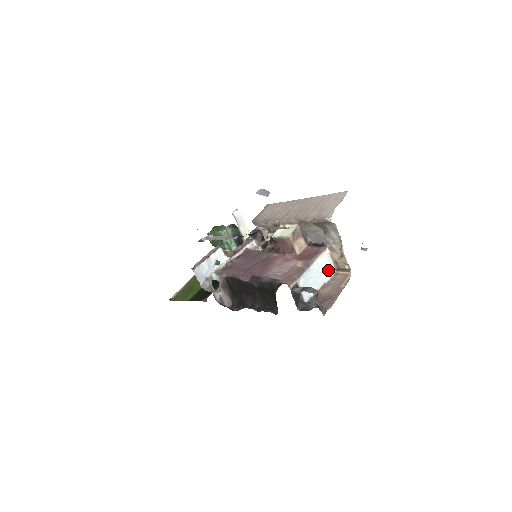
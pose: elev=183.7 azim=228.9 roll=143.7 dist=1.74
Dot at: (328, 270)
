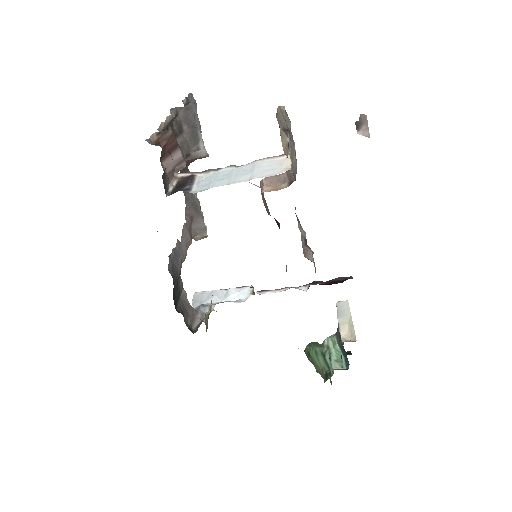
Dot at: (272, 171)
